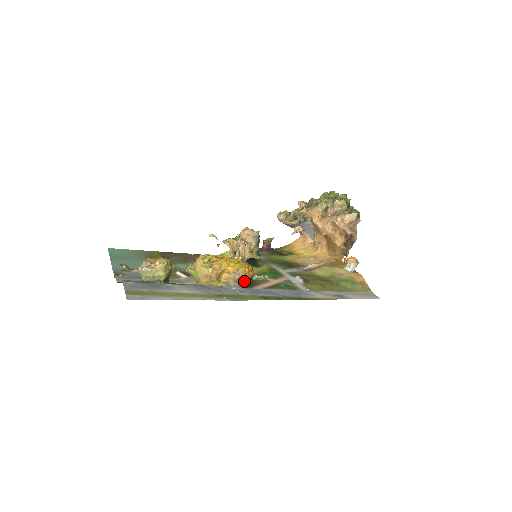
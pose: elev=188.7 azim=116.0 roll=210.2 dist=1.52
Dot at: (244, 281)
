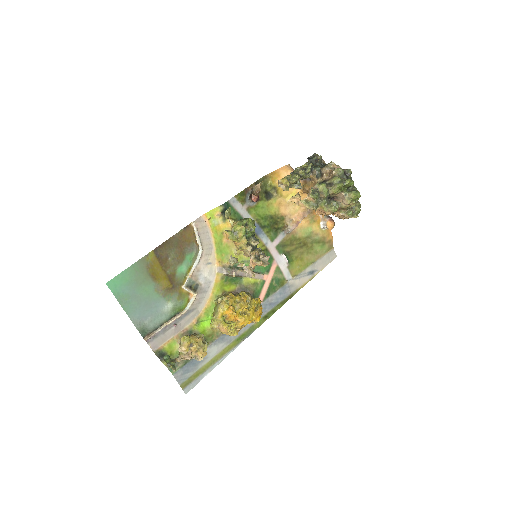
Dot at: occluded
